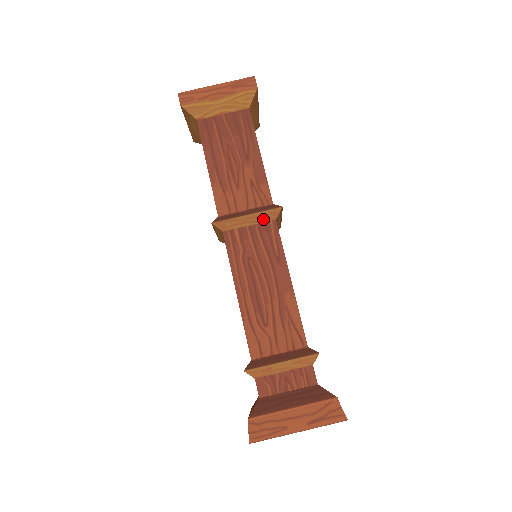
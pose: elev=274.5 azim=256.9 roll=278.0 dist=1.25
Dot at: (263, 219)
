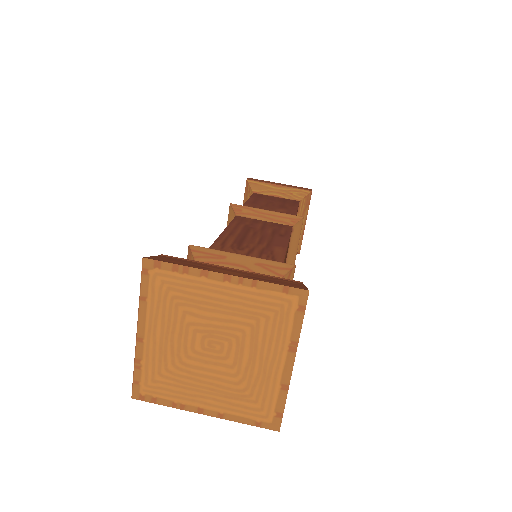
Dot at: (280, 221)
